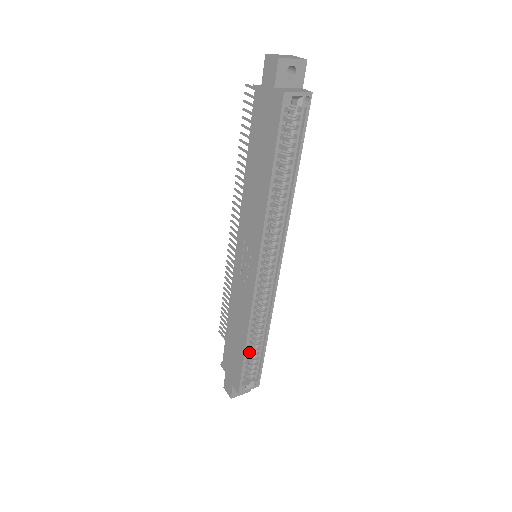
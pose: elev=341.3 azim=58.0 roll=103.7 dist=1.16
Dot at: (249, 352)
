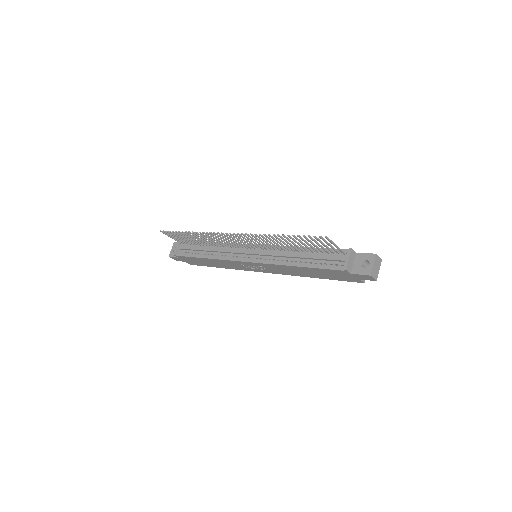
Dot at: occluded
